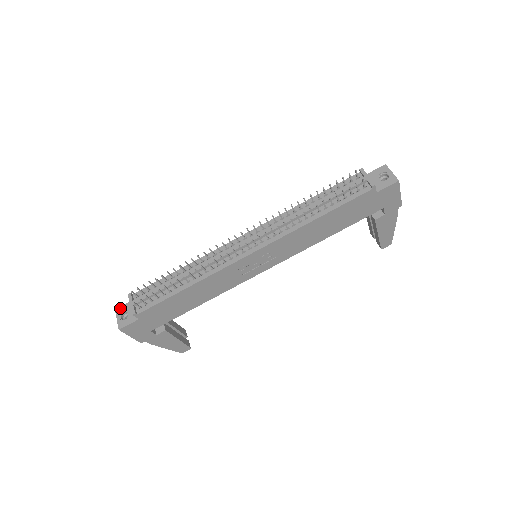
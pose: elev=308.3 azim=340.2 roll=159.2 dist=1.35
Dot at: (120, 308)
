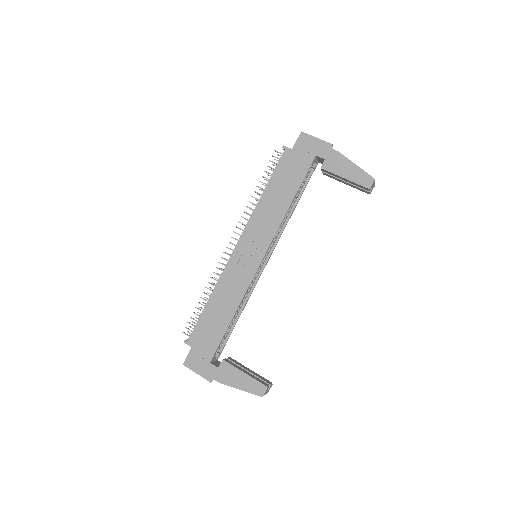
Dot at: occluded
